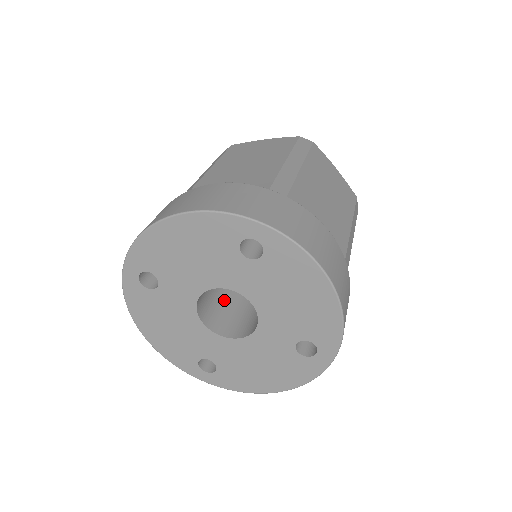
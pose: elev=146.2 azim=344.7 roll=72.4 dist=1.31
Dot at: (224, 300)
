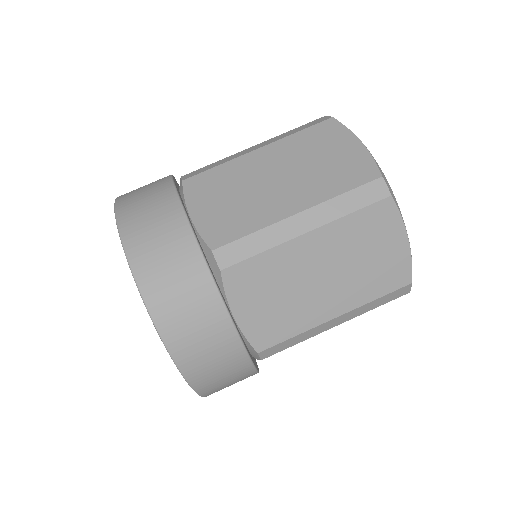
Dot at: occluded
